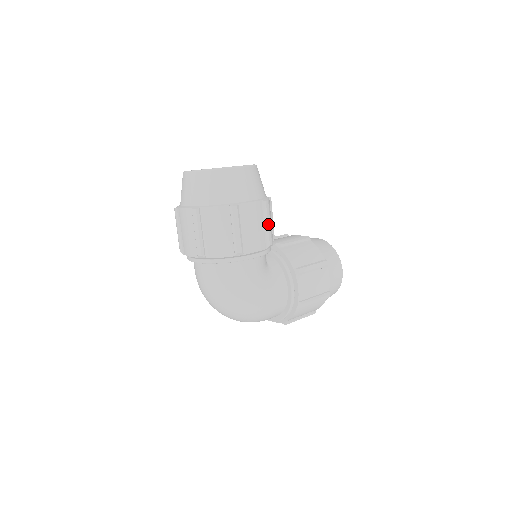
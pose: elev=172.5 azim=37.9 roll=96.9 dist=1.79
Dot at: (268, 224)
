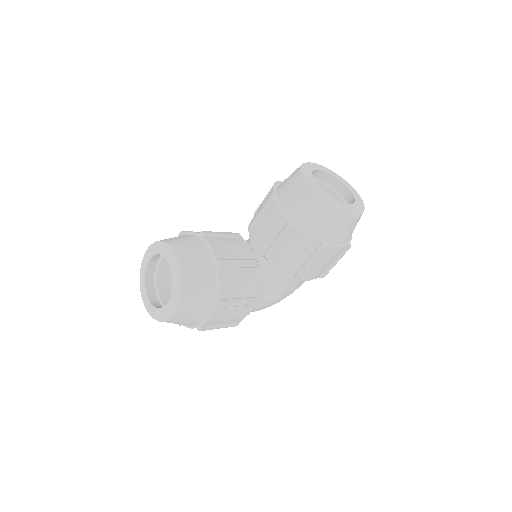
Dot at: (238, 305)
